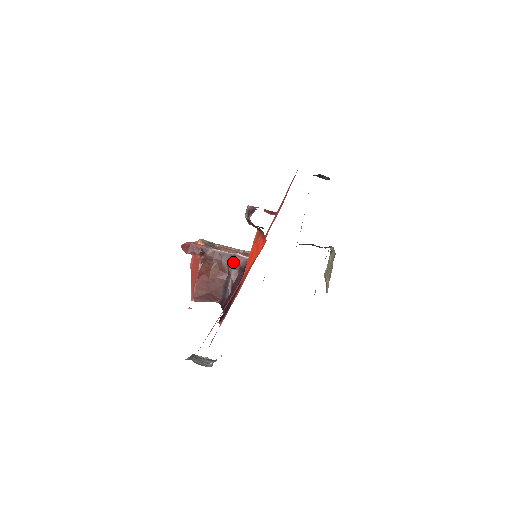
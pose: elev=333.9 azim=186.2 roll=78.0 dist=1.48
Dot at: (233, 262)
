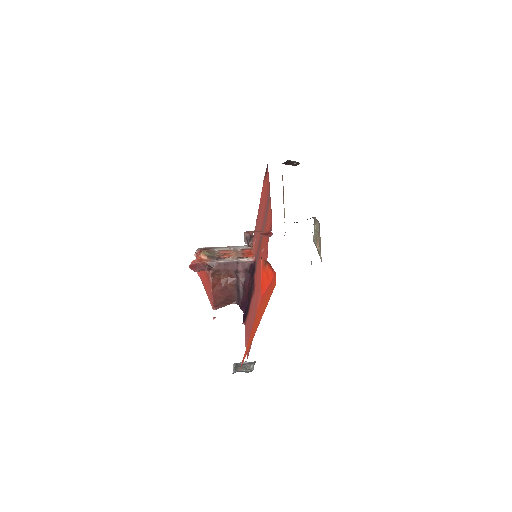
Dot at: (238, 267)
